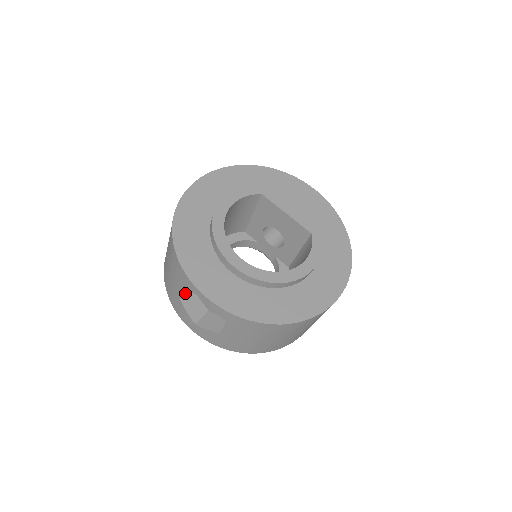
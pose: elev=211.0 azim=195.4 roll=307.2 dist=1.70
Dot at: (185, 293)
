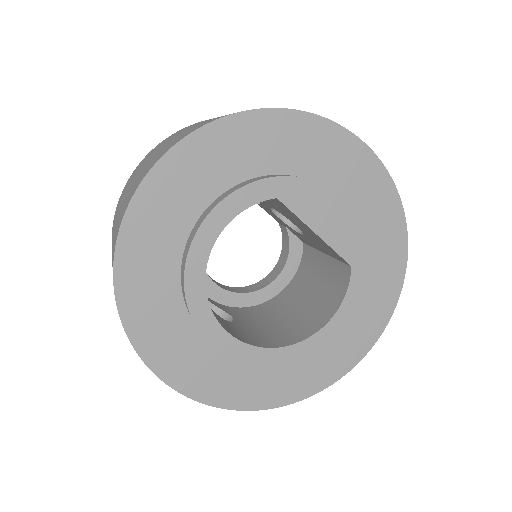
Dot at: occluded
